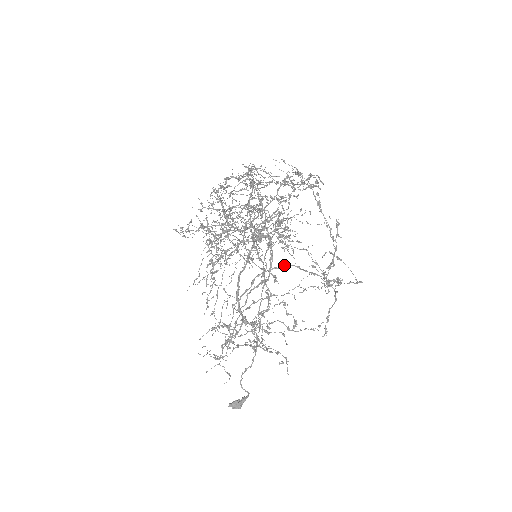
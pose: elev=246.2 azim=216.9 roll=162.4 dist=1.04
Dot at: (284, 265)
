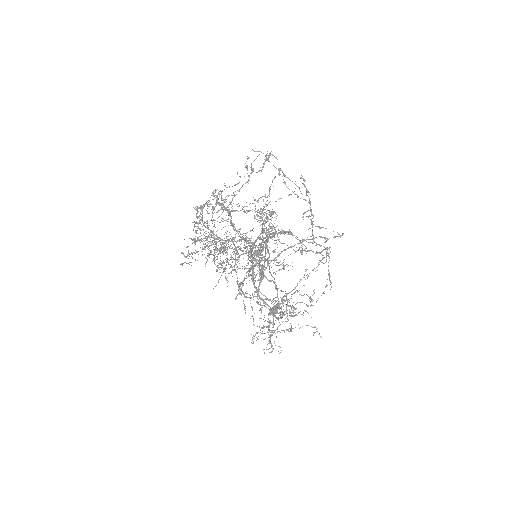
Dot at: occluded
